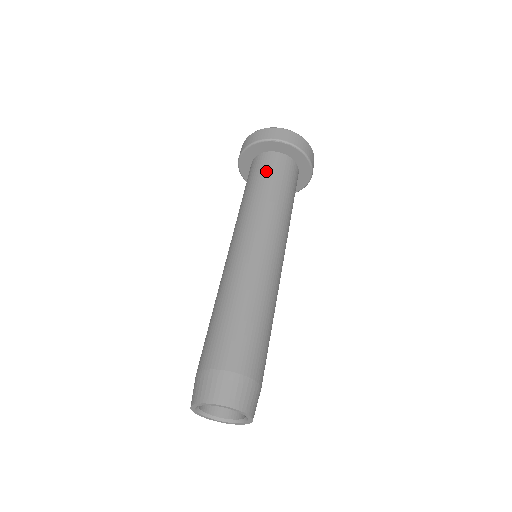
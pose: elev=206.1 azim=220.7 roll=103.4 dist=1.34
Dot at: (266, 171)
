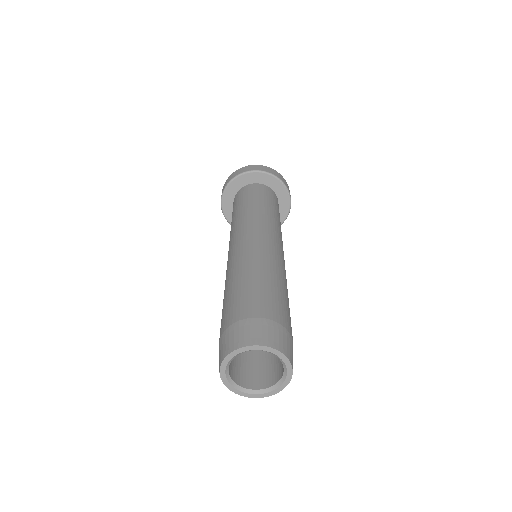
Dot at: (271, 198)
